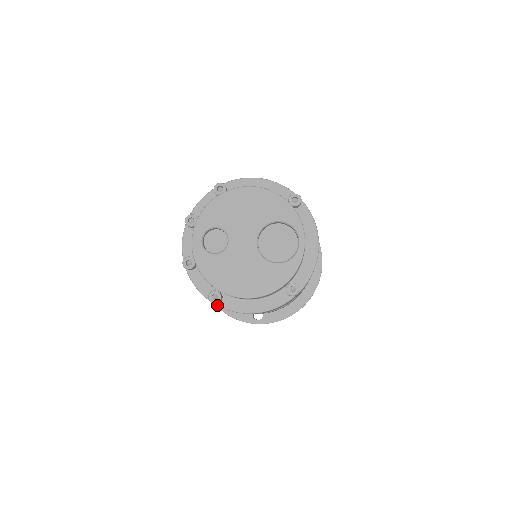
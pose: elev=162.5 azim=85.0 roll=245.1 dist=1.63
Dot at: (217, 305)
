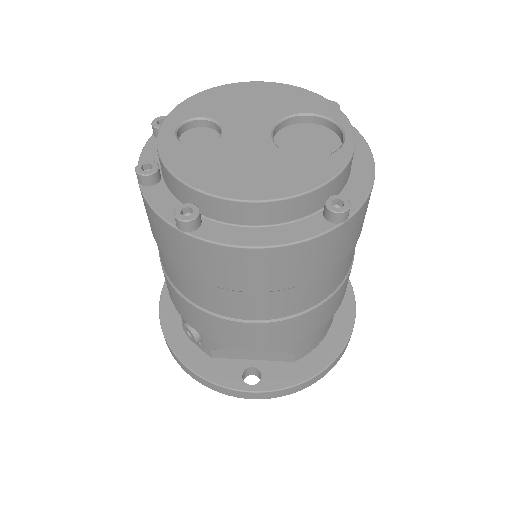
Dot at: (189, 234)
